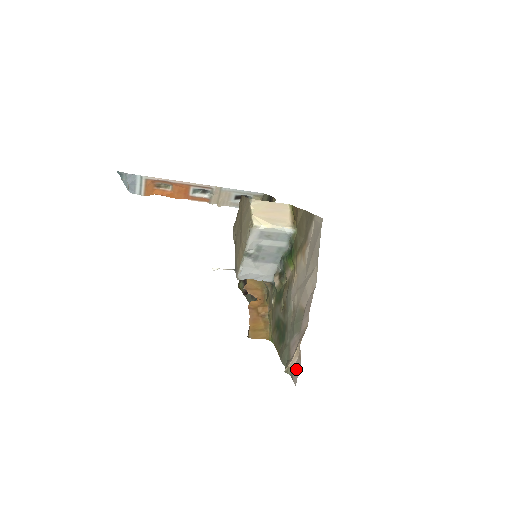
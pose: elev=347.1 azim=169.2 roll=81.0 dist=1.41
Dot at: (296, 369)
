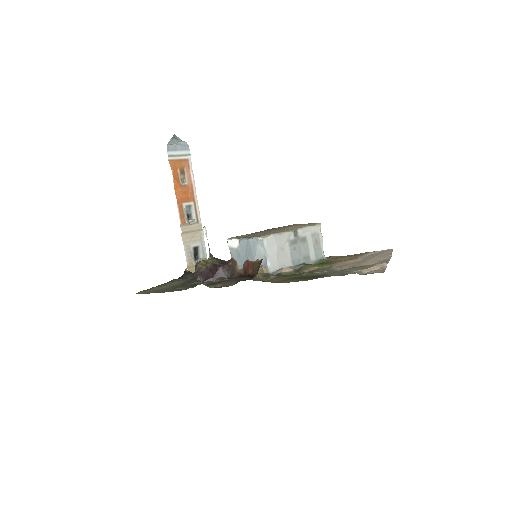
Dot at: (378, 270)
